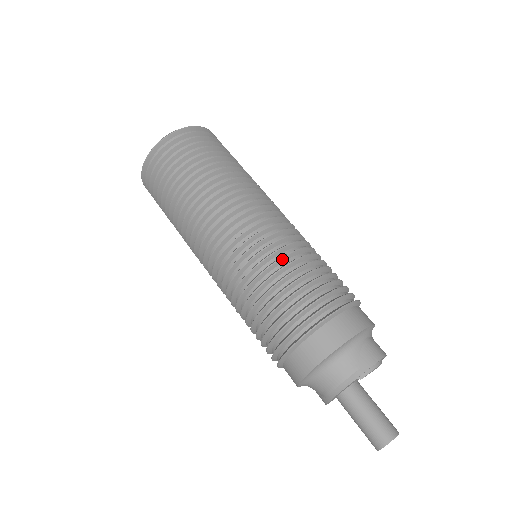
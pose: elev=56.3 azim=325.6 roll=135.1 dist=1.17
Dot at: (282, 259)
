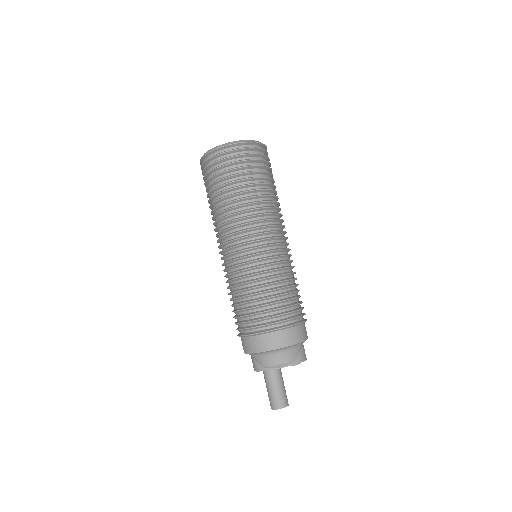
Dot at: (287, 274)
